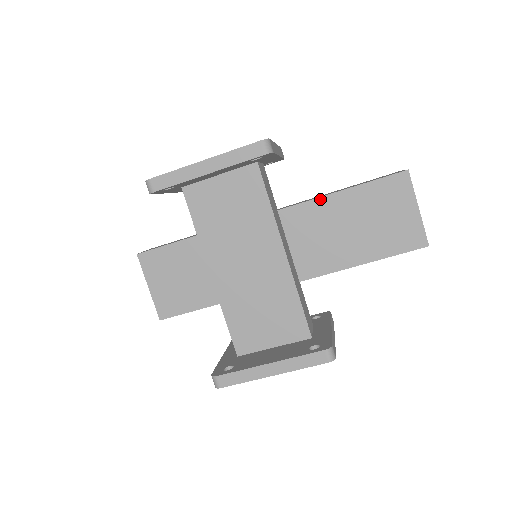
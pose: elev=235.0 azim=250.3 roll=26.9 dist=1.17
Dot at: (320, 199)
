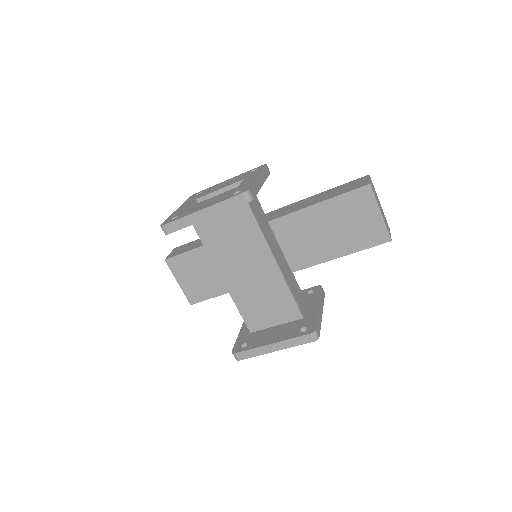
Dot at: (301, 211)
